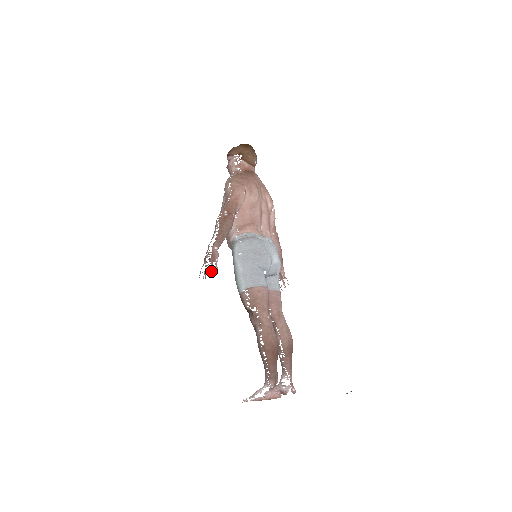
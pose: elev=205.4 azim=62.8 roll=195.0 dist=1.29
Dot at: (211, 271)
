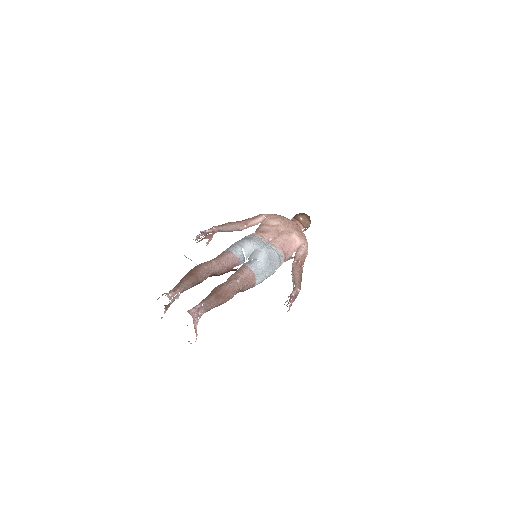
Dot at: (199, 235)
